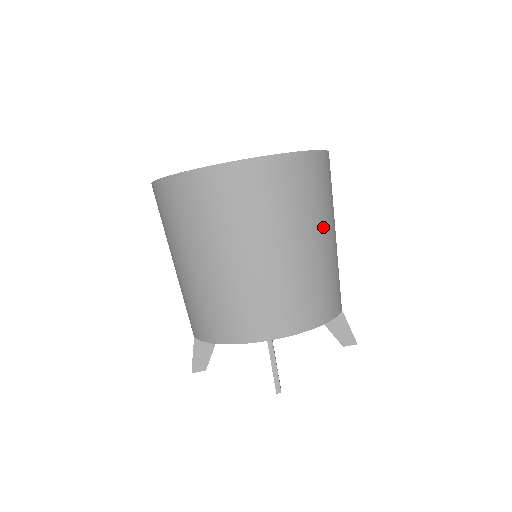
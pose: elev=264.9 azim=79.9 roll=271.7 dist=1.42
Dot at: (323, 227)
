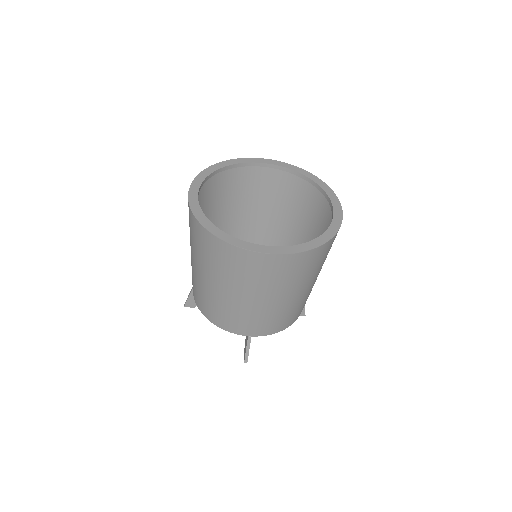
Dot at: (314, 279)
